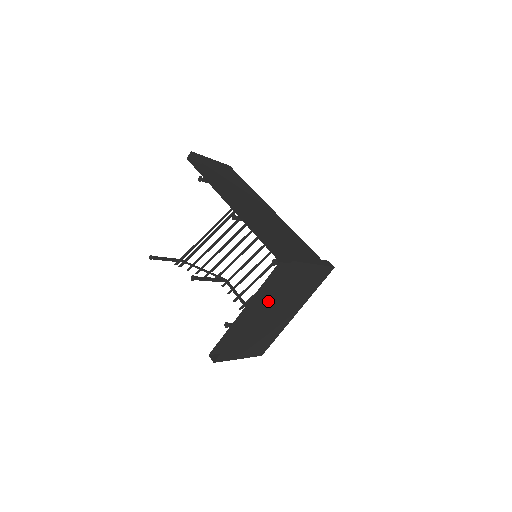
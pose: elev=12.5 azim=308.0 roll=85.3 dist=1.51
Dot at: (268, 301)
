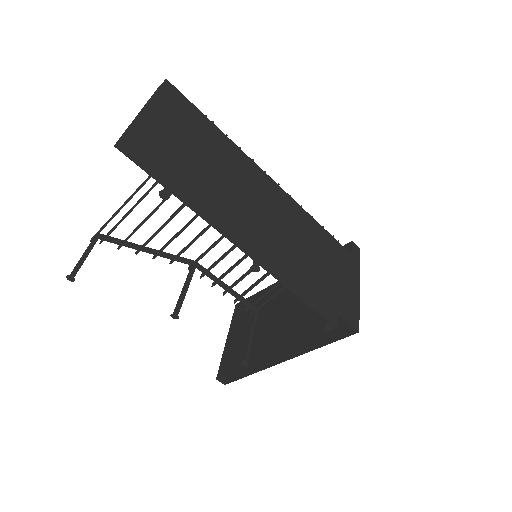
Dot at: occluded
